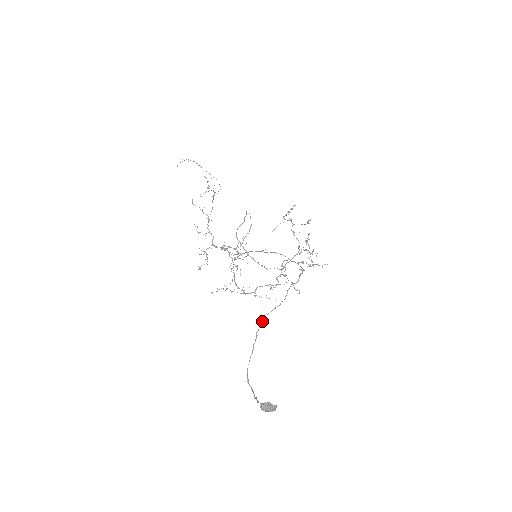
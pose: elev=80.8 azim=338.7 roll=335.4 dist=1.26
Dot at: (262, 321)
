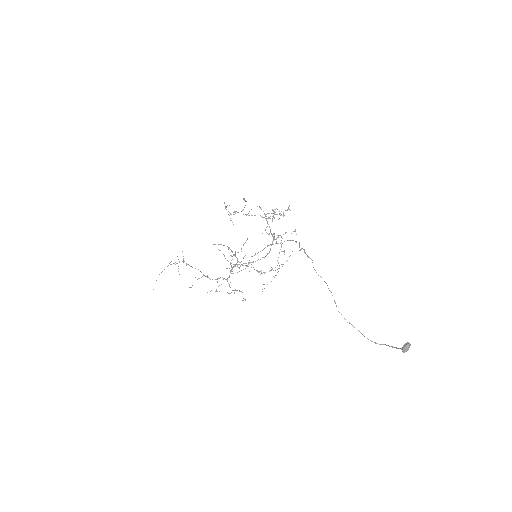
Dot at: occluded
